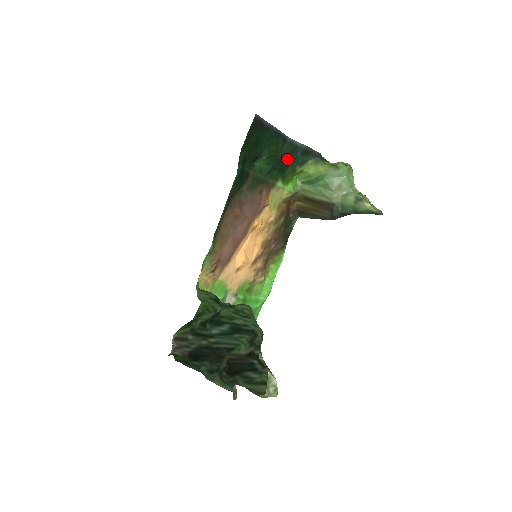
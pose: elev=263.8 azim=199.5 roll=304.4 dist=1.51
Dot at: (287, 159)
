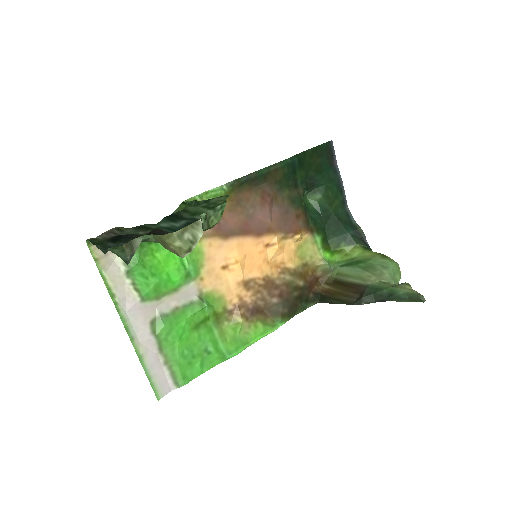
Dot at: (337, 224)
